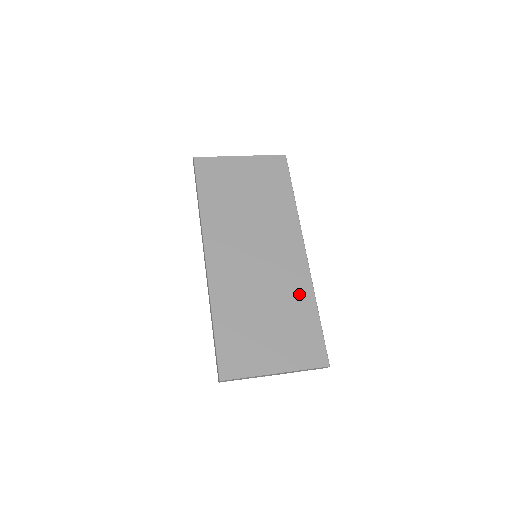
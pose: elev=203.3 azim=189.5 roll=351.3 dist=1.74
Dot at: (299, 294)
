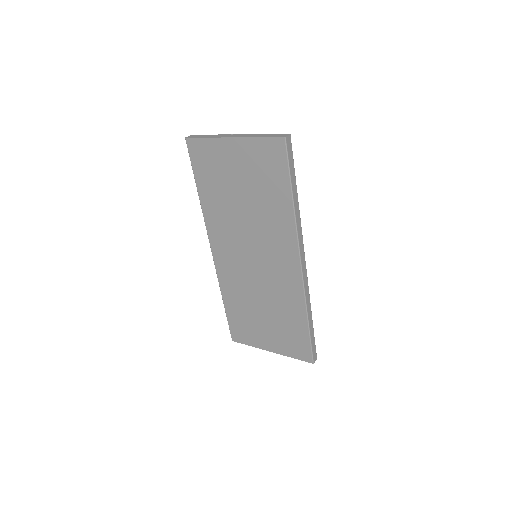
Dot at: (291, 304)
